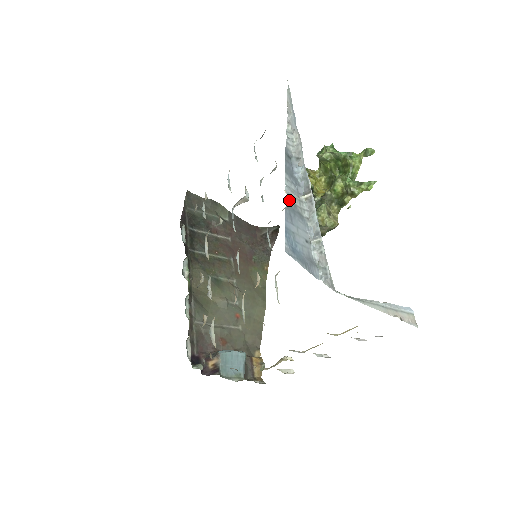
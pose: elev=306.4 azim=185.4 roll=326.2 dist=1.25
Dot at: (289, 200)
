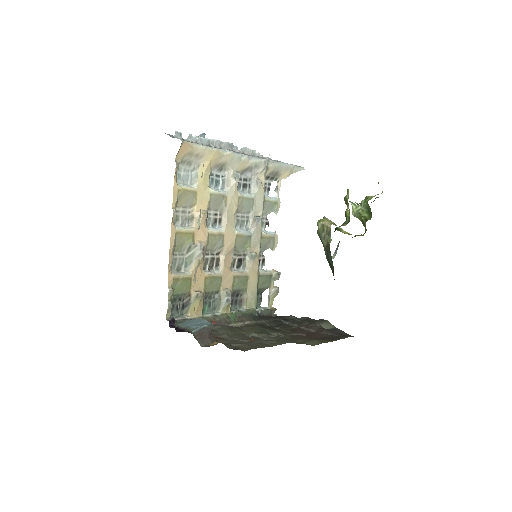
Dot at: occluded
